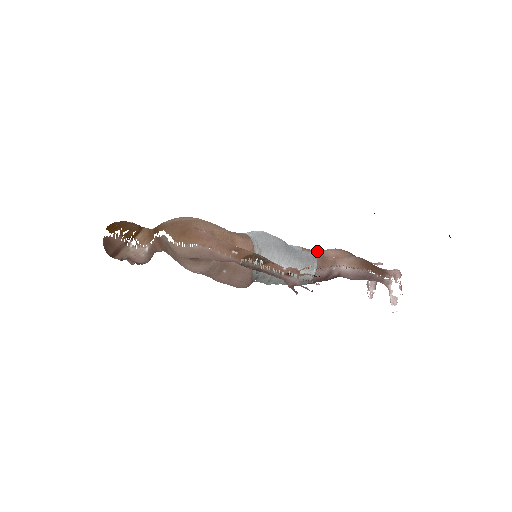
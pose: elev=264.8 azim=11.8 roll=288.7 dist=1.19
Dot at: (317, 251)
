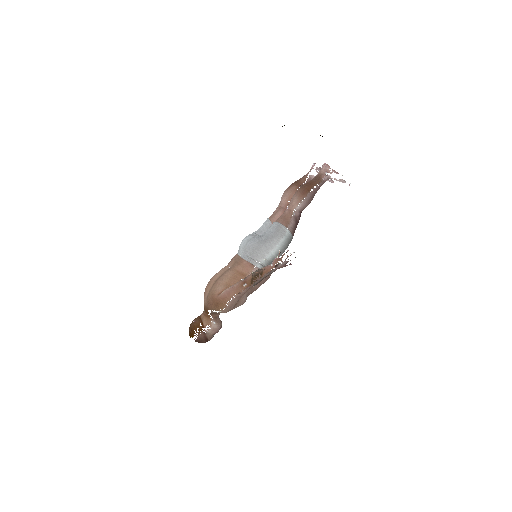
Dot at: (277, 209)
